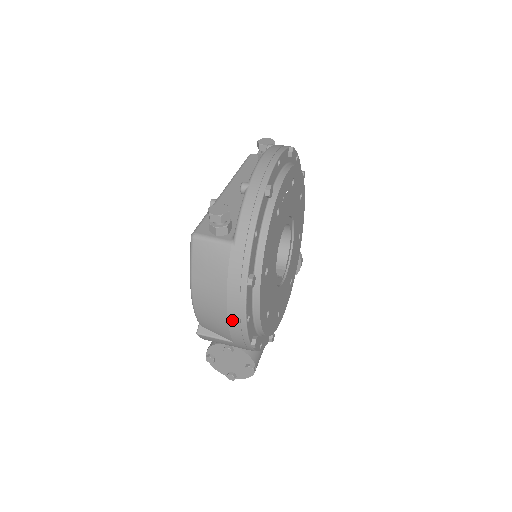
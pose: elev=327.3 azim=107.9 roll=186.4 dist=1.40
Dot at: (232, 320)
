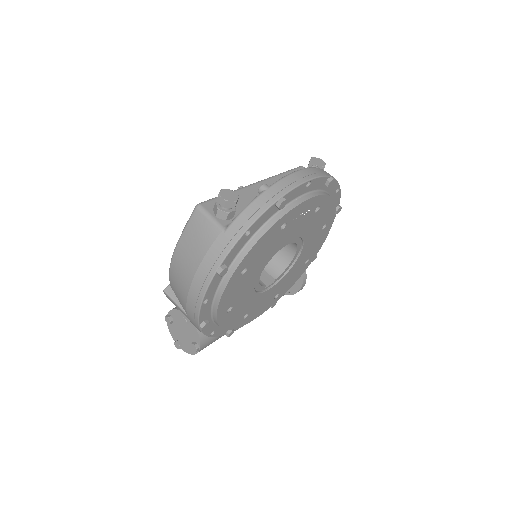
Dot at: (192, 295)
